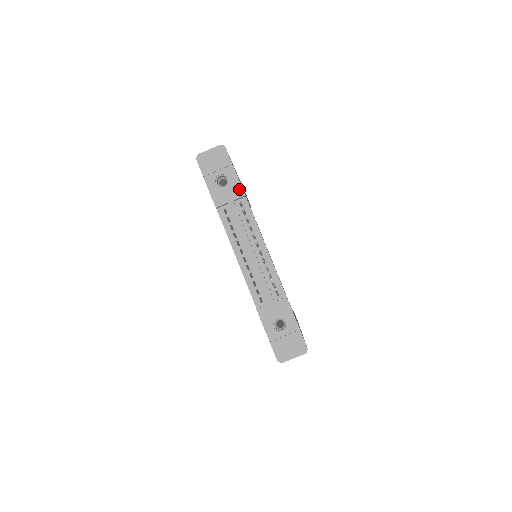
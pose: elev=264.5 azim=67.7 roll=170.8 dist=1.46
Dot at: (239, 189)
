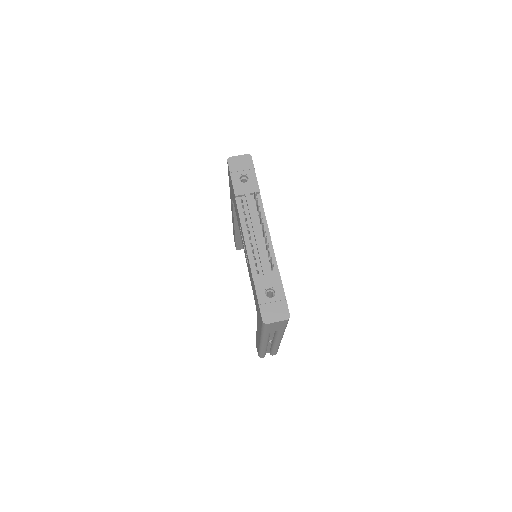
Dot at: (256, 186)
